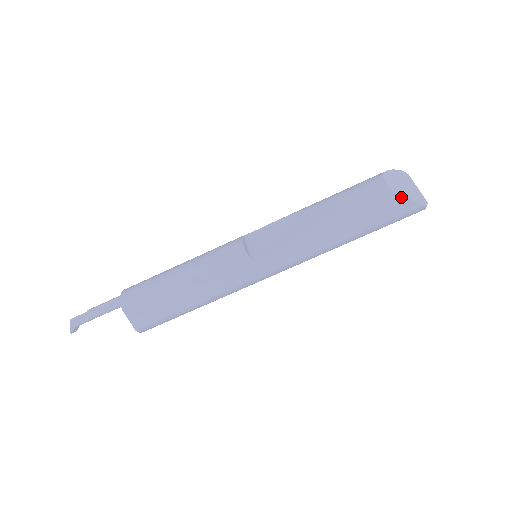
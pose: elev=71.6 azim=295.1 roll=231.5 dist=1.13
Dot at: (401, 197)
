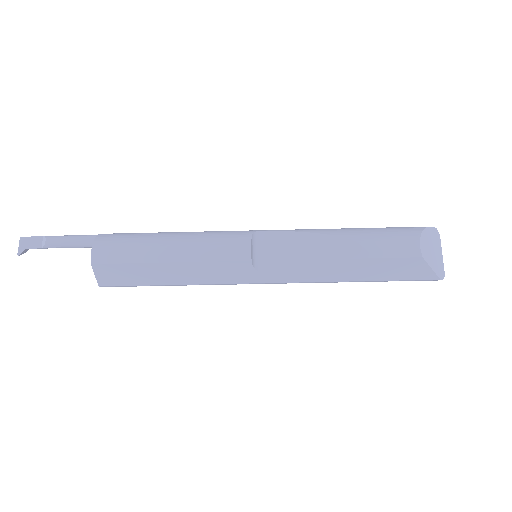
Dot at: (427, 266)
